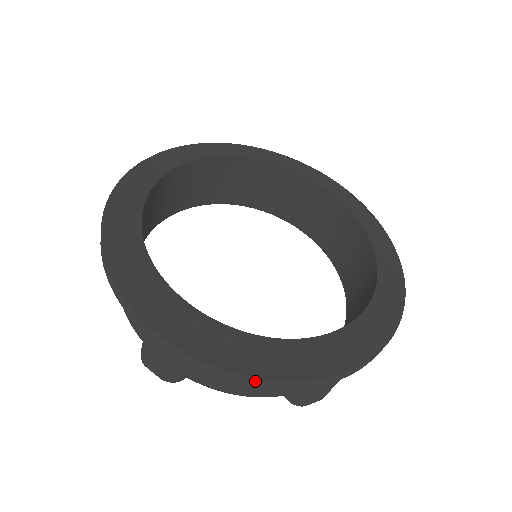
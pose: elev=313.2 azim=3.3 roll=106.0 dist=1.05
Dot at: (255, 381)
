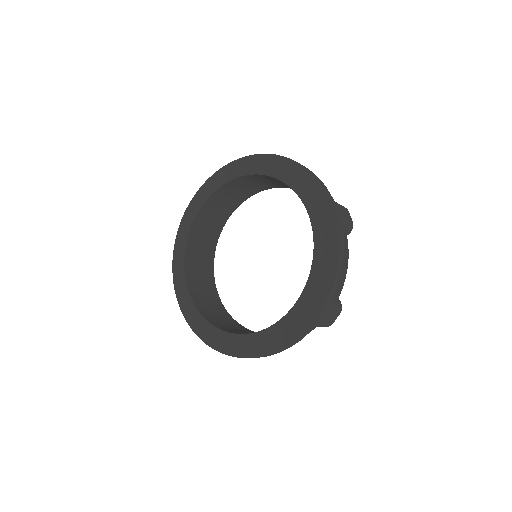
Dot at: (196, 333)
